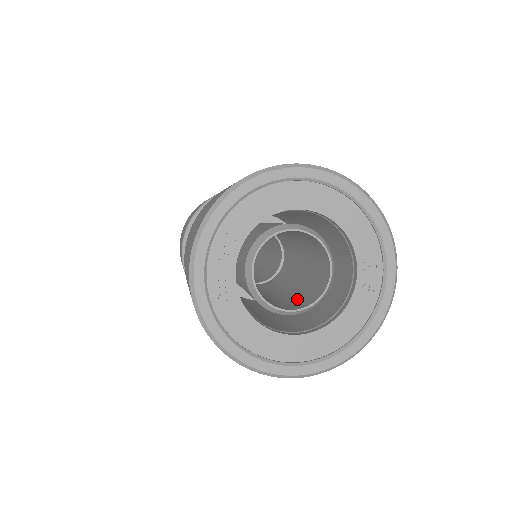
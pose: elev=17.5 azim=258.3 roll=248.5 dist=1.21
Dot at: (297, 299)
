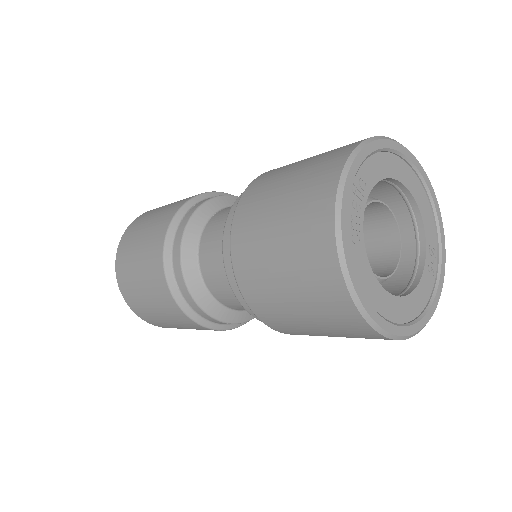
Dot at: occluded
